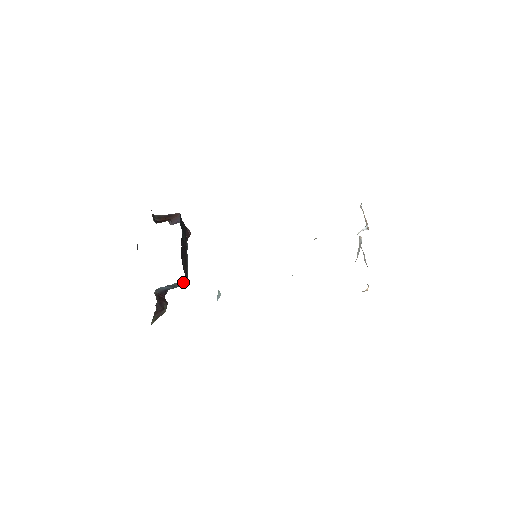
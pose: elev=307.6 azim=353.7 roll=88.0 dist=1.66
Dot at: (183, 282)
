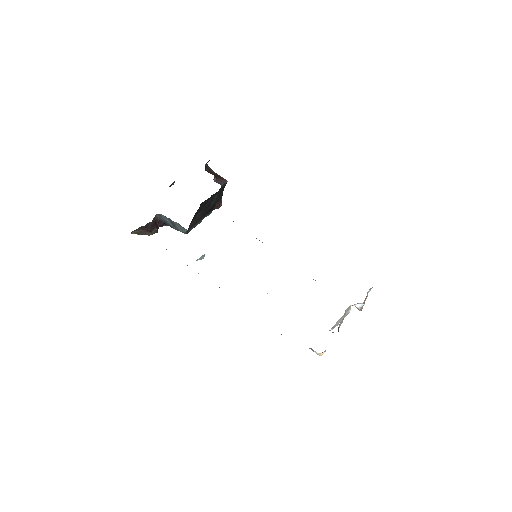
Dot at: (184, 228)
